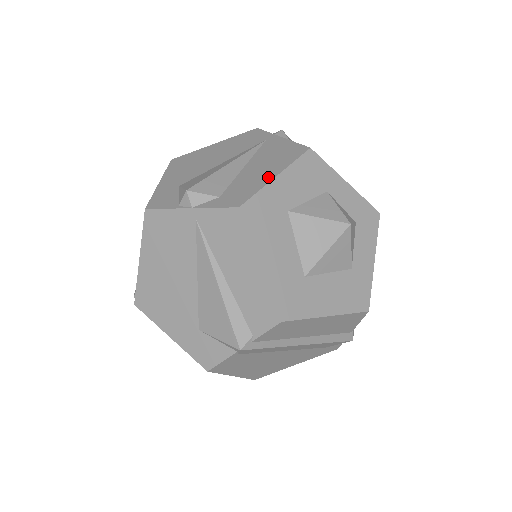
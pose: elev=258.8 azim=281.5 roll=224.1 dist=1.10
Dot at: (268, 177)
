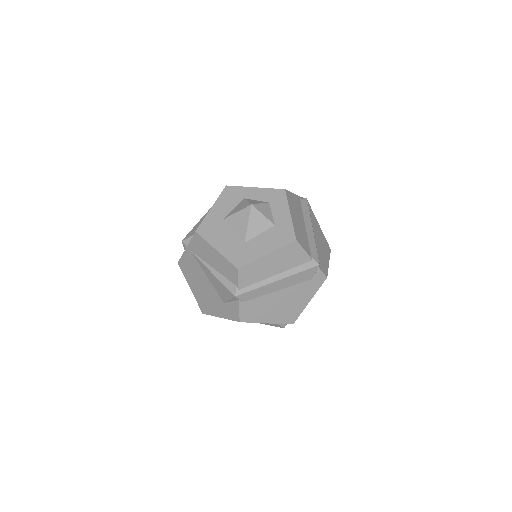
Dot at: (209, 211)
